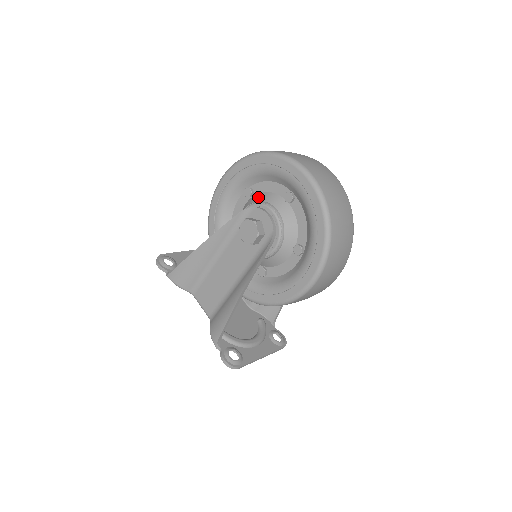
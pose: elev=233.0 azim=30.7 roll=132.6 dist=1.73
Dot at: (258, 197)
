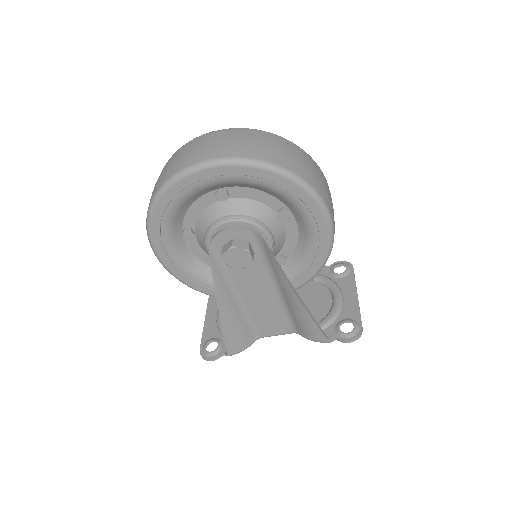
Dot at: (201, 227)
